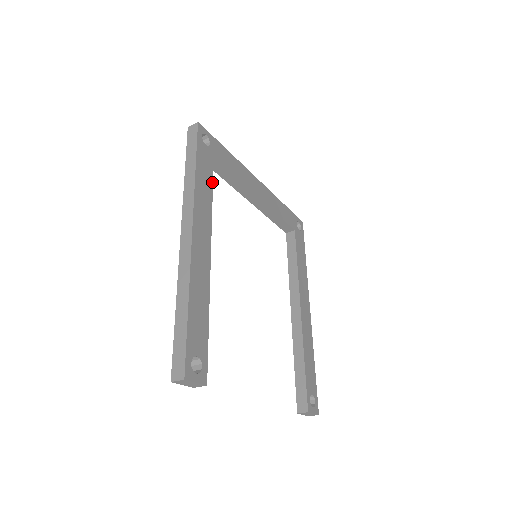
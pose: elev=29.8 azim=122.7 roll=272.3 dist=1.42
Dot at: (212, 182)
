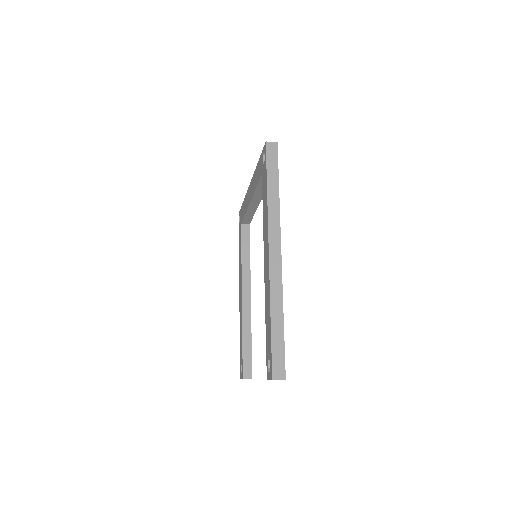
Dot at: occluded
